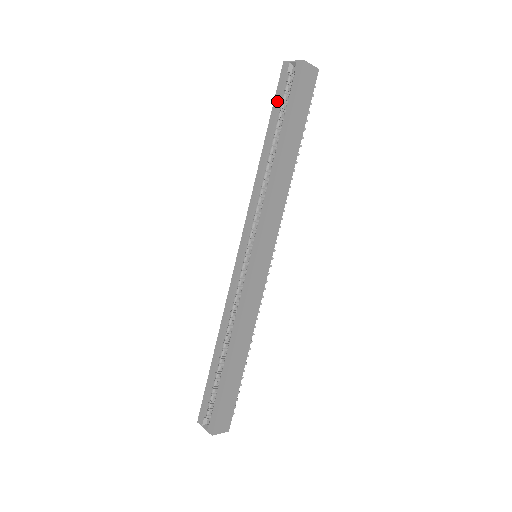
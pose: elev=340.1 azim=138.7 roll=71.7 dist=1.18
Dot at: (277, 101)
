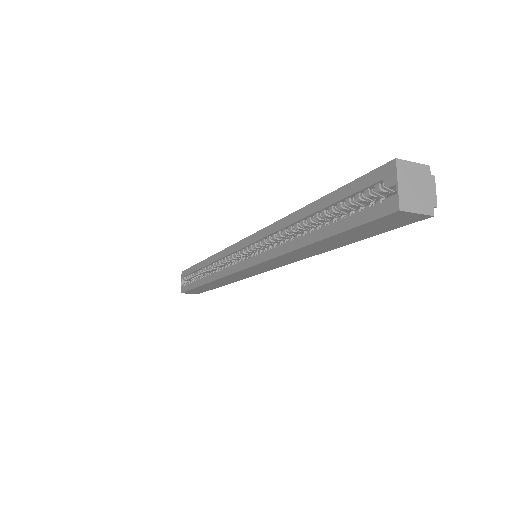
Dot at: (349, 191)
